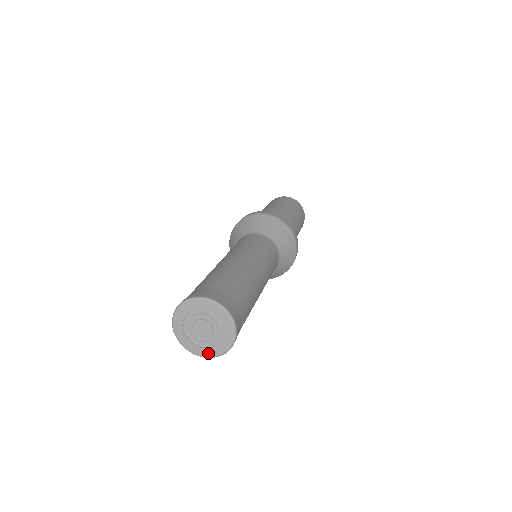
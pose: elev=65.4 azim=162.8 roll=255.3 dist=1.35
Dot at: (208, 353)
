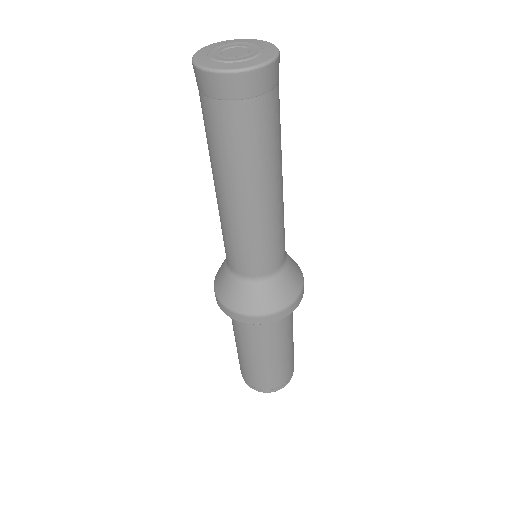
Dot at: (207, 63)
